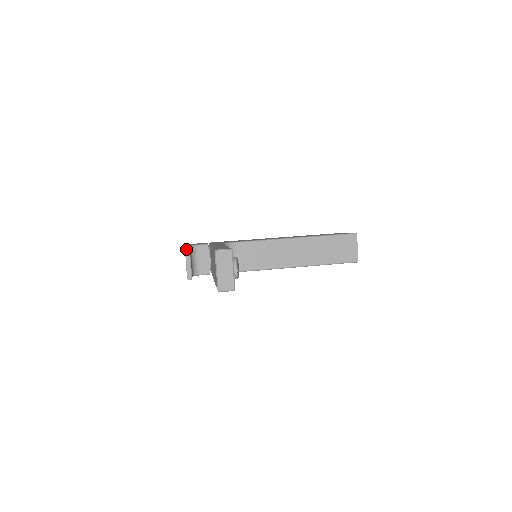
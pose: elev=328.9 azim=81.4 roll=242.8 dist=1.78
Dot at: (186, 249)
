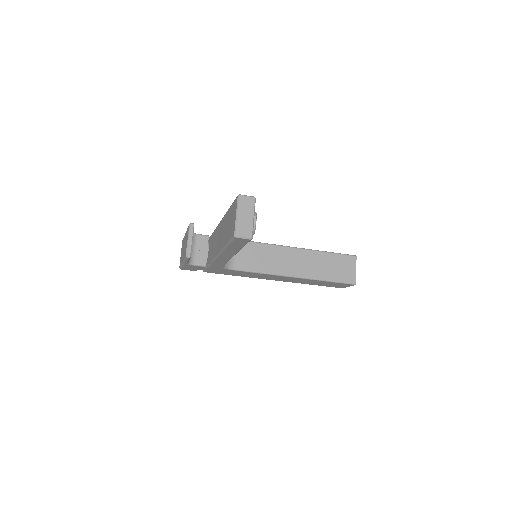
Dot at: (191, 225)
